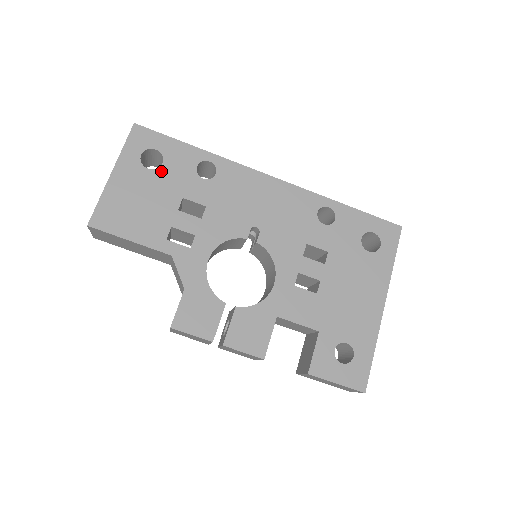
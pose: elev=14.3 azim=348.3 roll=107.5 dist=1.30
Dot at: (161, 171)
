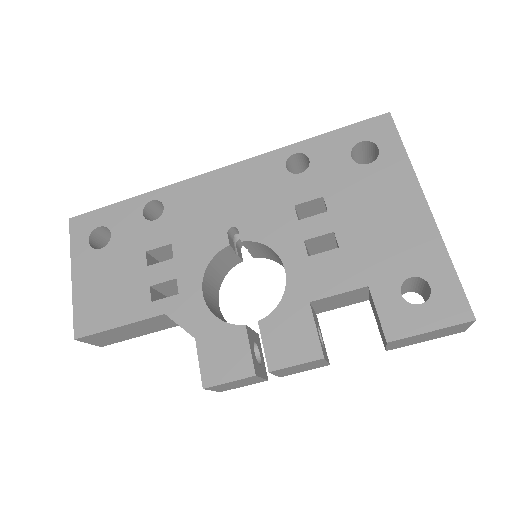
Dot at: (113, 242)
